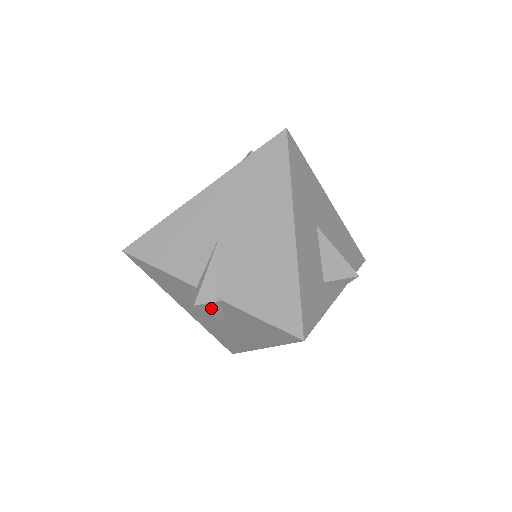
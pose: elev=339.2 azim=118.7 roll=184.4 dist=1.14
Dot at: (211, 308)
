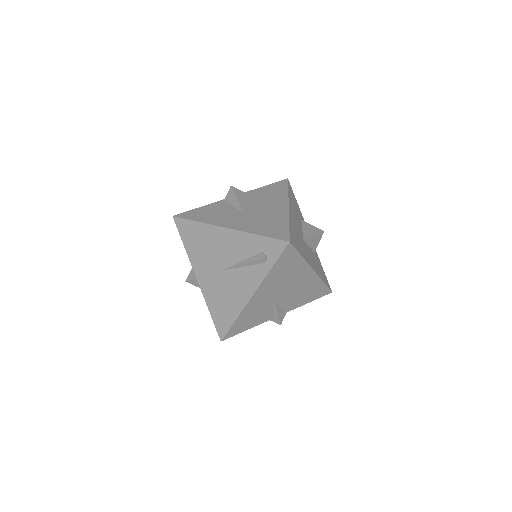
Dot at: occluded
